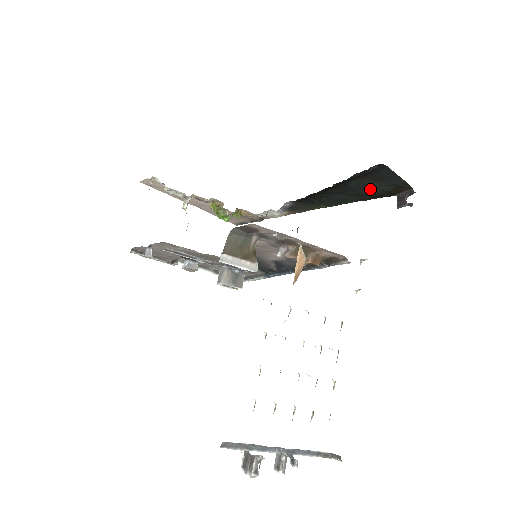
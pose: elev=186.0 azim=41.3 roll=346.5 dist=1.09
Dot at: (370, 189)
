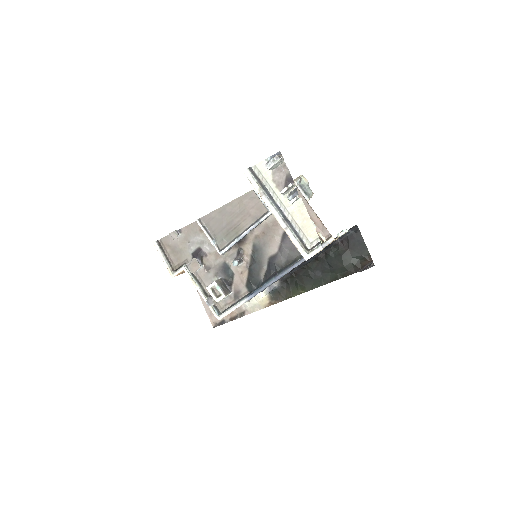
Dot at: (344, 260)
